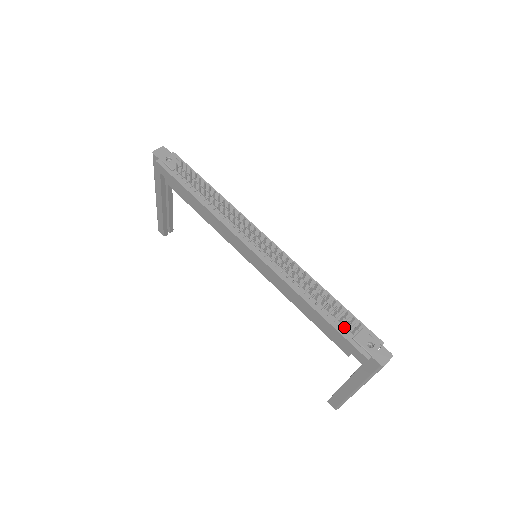
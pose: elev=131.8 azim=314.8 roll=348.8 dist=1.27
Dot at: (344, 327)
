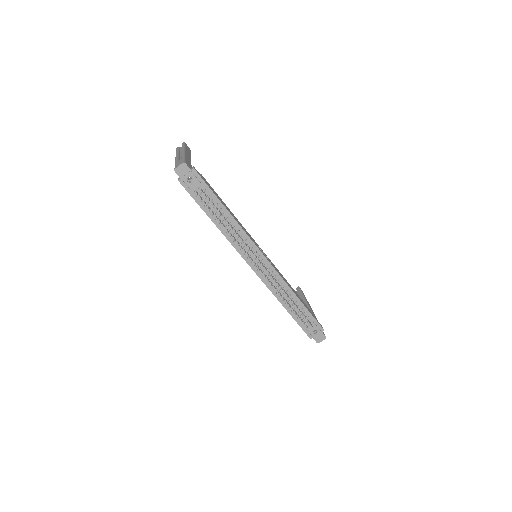
Dot at: occluded
